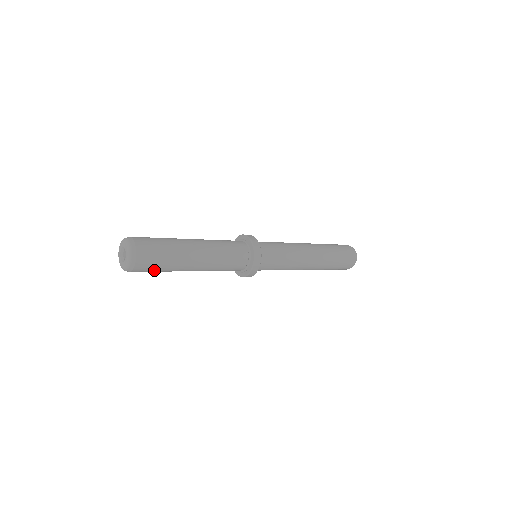
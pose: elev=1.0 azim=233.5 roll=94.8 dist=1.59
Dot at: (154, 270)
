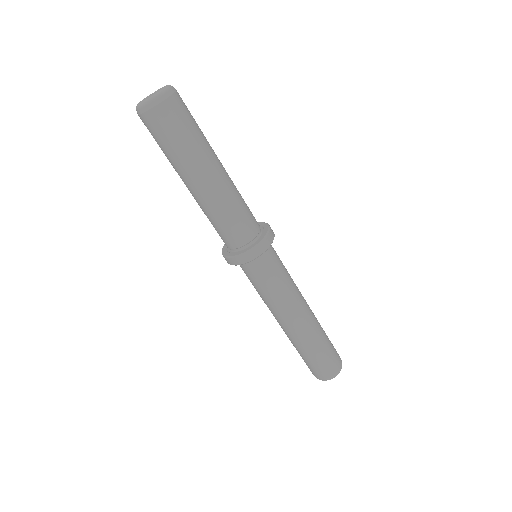
Dot at: (164, 139)
